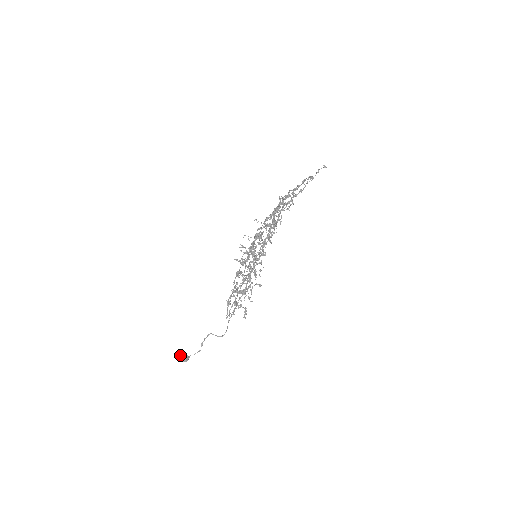
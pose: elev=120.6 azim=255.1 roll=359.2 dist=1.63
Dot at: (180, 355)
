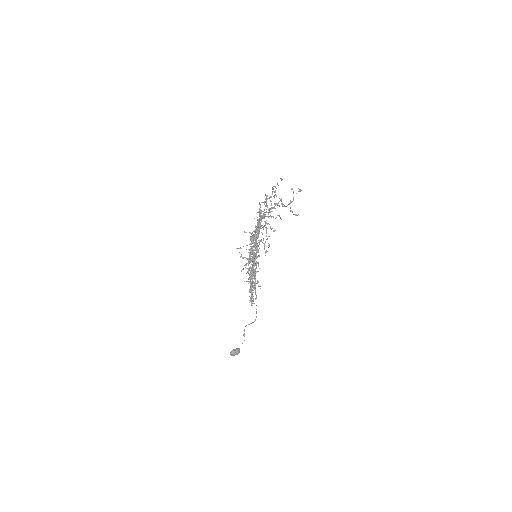
Dot at: (233, 352)
